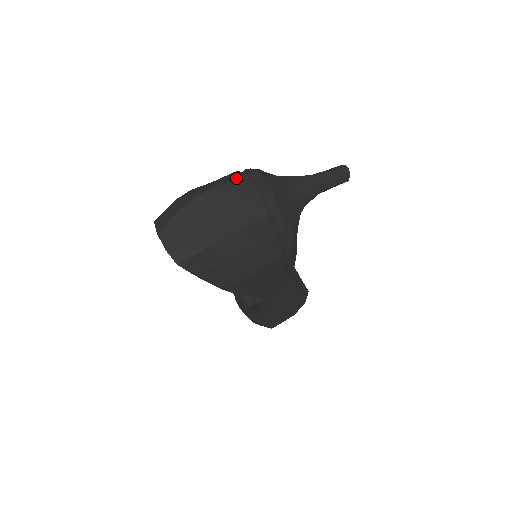
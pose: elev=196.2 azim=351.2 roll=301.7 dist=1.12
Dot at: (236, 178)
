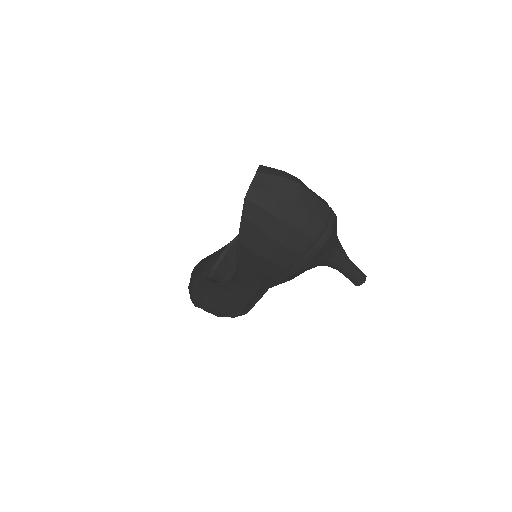
Dot at: (326, 204)
